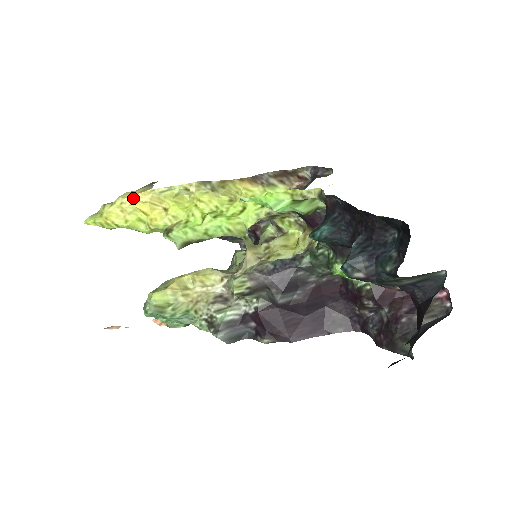
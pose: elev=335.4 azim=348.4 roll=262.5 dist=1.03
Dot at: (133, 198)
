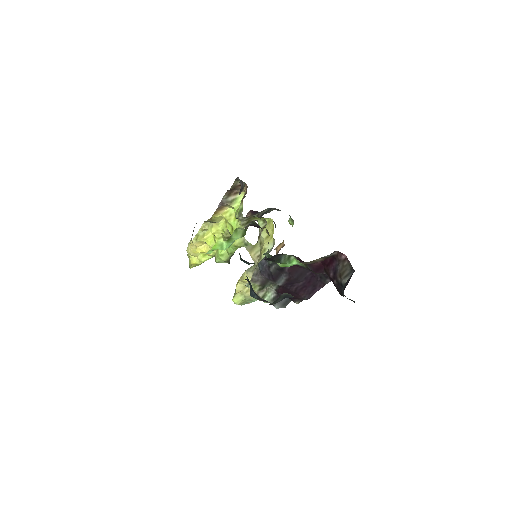
Dot at: (191, 249)
